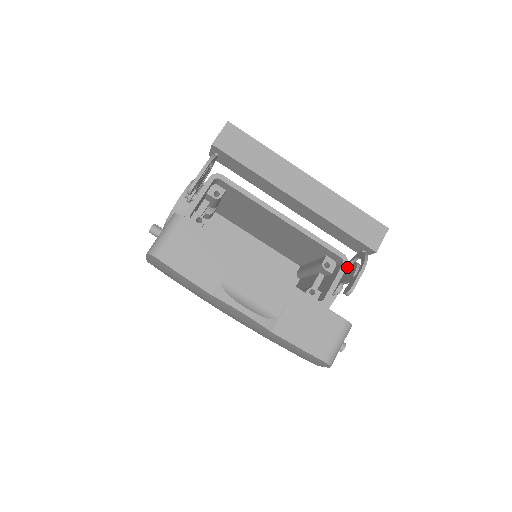
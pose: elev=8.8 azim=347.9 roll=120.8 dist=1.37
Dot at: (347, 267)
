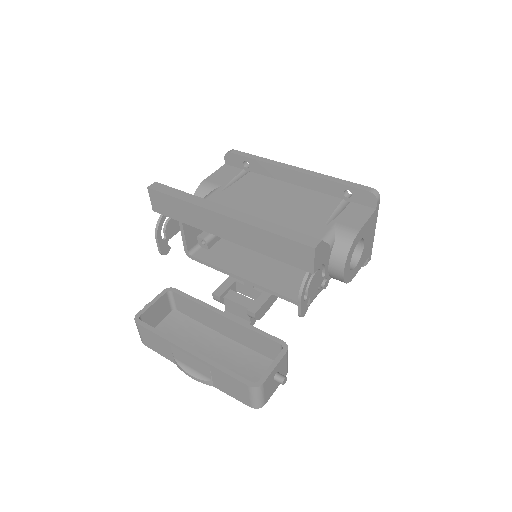
Dot at: occluded
